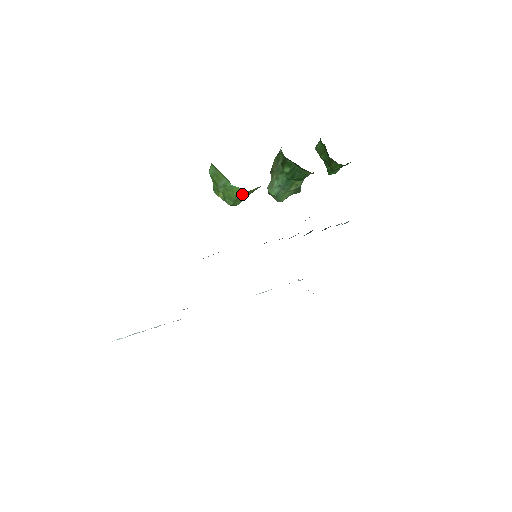
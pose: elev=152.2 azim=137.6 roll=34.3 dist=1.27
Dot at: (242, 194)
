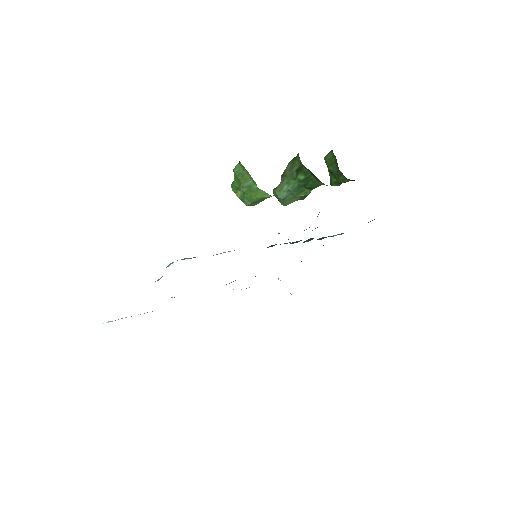
Dot at: (264, 197)
